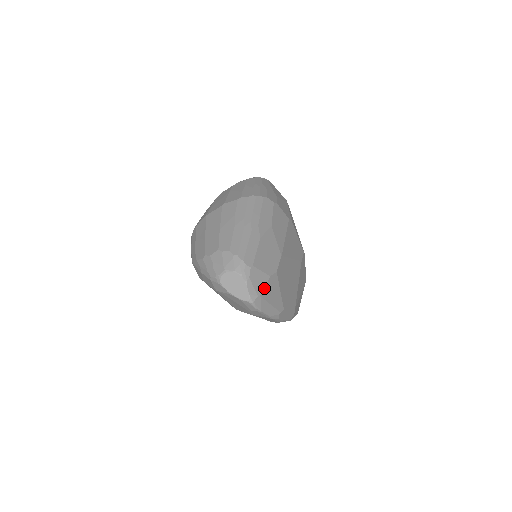
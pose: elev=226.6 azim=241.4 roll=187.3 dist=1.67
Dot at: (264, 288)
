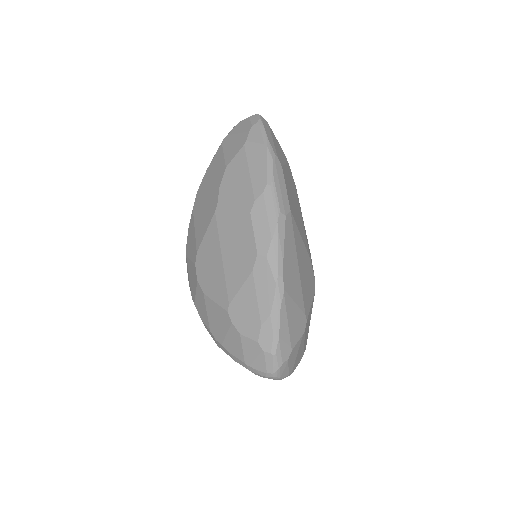
Dot at: occluded
